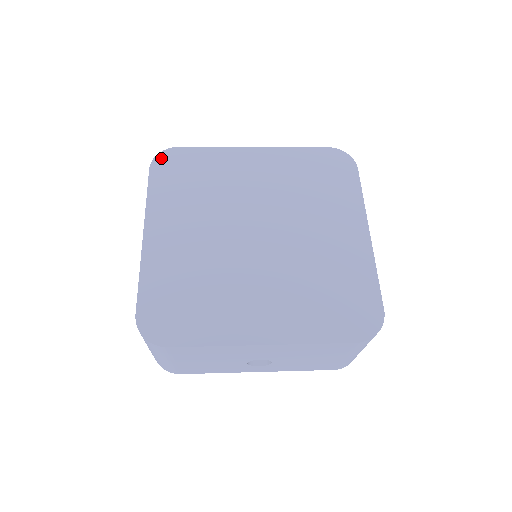
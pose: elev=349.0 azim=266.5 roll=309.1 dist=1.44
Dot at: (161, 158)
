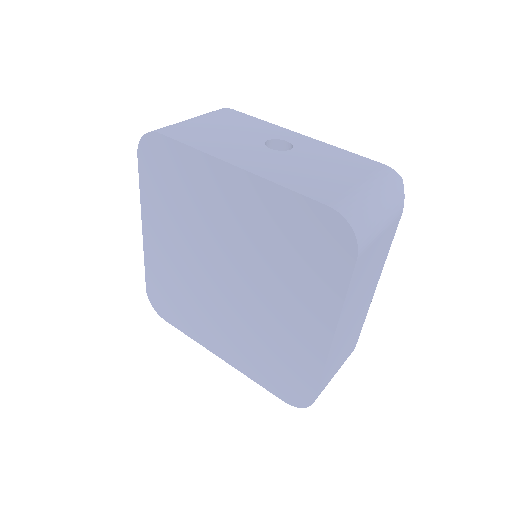
Dot at: (145, 144)
